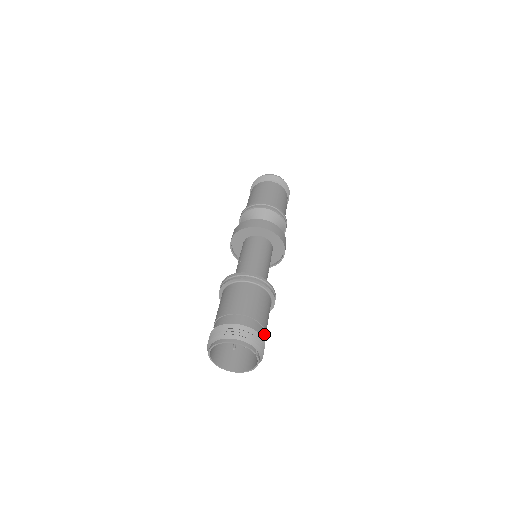
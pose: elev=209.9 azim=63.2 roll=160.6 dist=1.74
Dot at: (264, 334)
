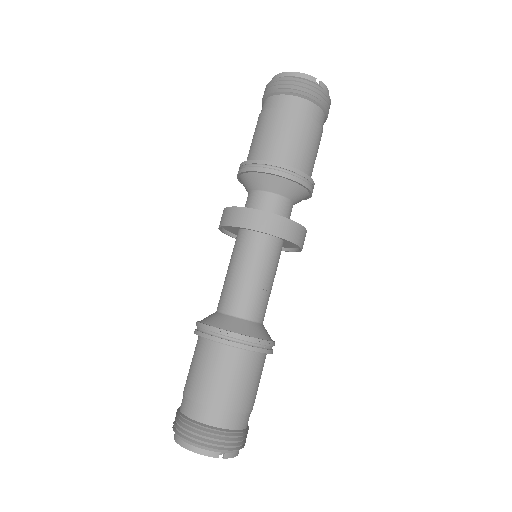
Dot at: (241, 416)
